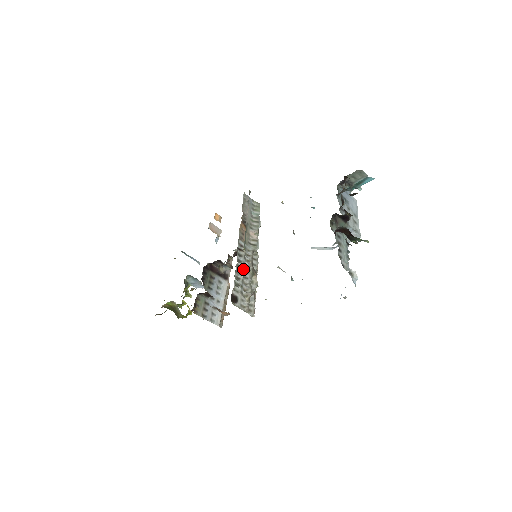
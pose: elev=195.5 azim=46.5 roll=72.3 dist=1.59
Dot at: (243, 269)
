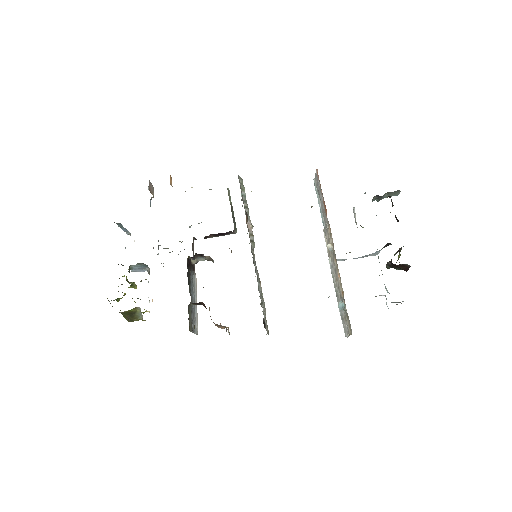
Dot at: (258, 280)
